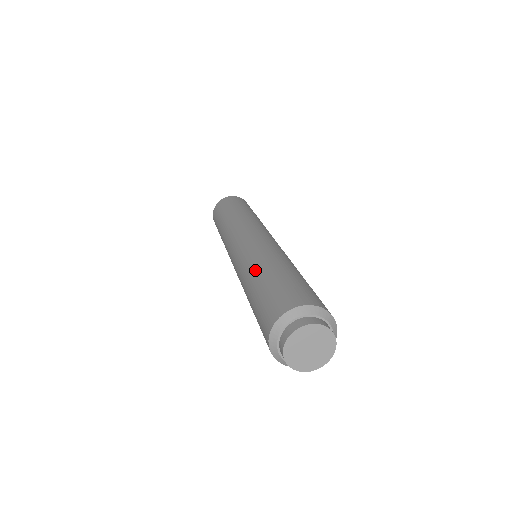
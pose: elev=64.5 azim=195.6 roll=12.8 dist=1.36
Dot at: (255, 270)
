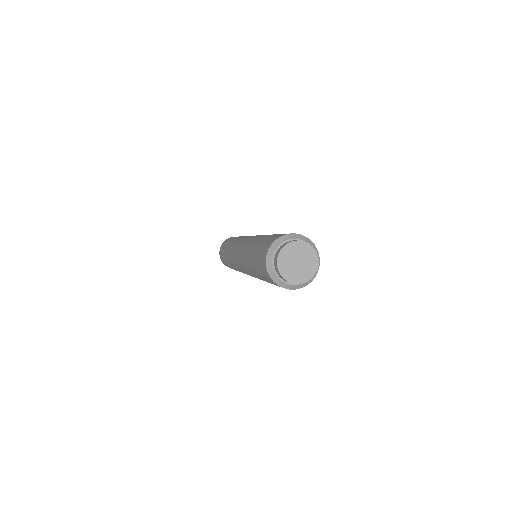
Dot at: (249, 265)
